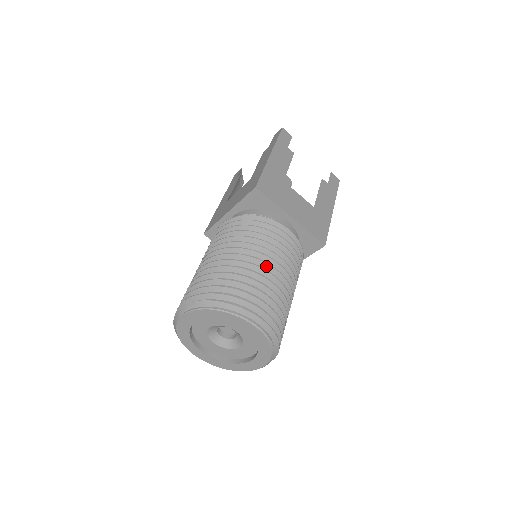
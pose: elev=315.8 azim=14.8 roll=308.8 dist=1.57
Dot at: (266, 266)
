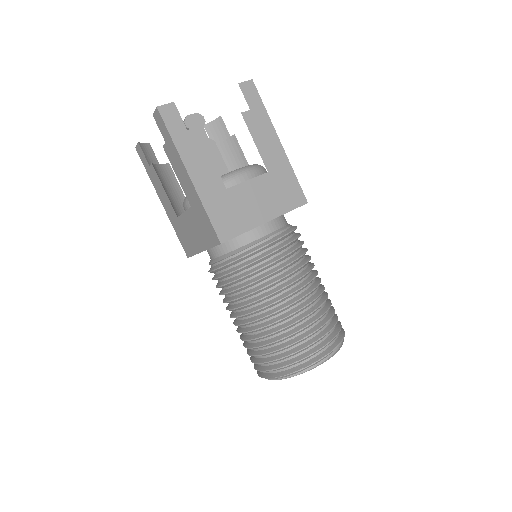
Dot at: (294, 304)
